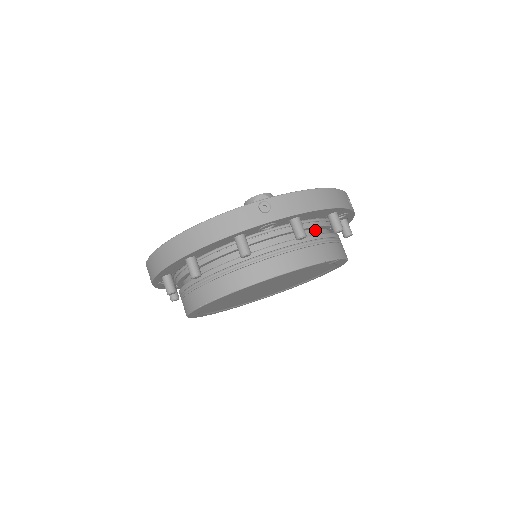
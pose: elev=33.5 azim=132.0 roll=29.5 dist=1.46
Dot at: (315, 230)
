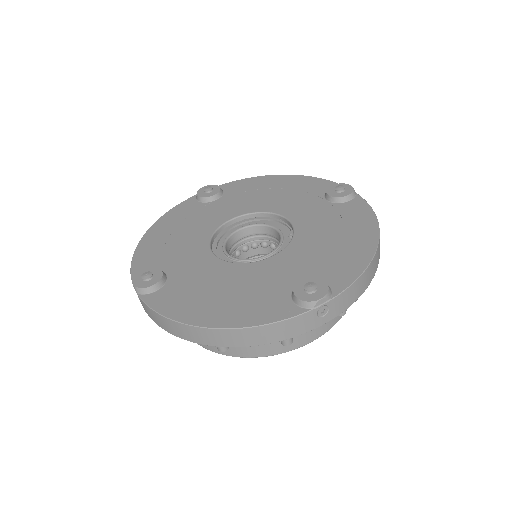
Dot at: occluded
